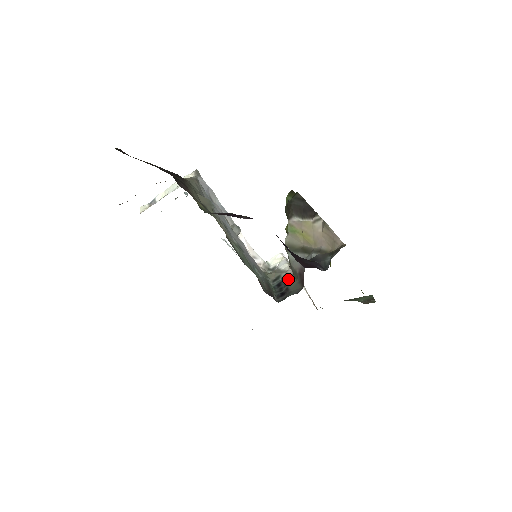
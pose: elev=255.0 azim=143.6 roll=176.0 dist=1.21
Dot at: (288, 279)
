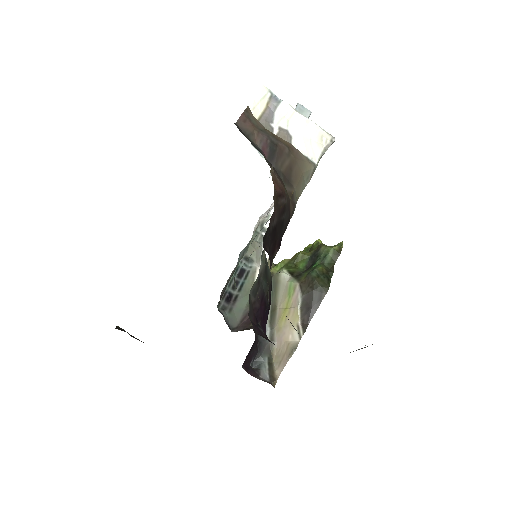
Dot at: (248, 287)
